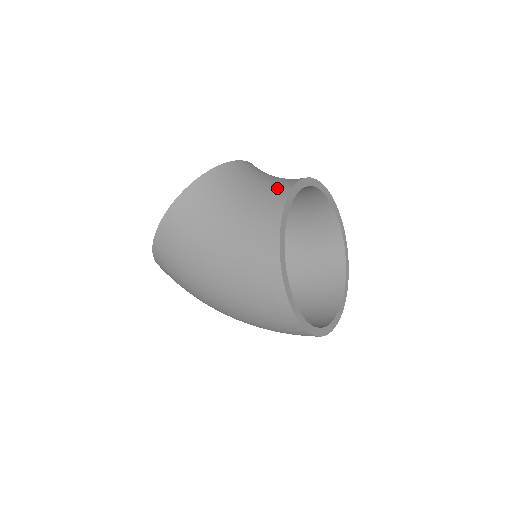
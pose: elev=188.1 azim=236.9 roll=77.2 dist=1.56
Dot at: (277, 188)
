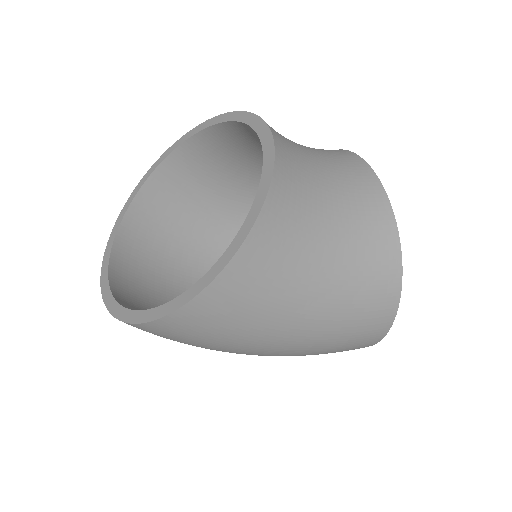
Dot at: (368, 201)
